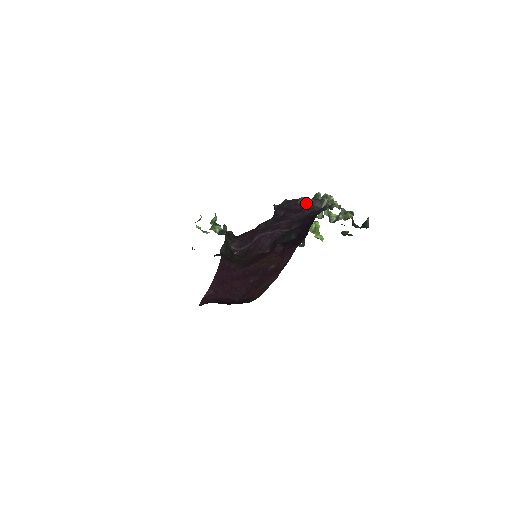
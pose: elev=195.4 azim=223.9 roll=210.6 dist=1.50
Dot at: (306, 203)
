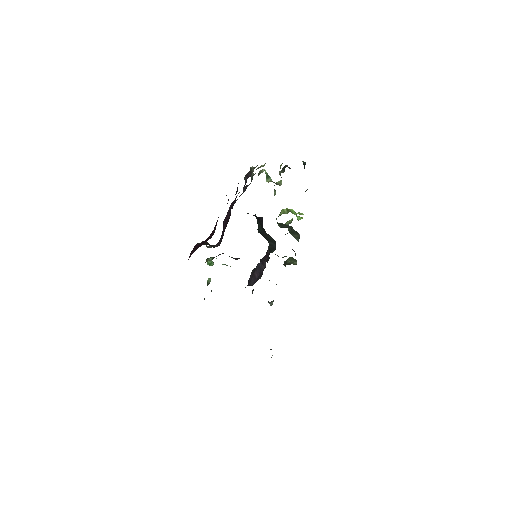
Dot at: occluded
